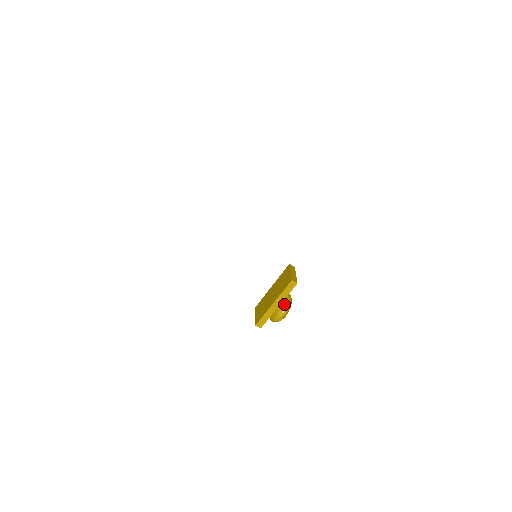
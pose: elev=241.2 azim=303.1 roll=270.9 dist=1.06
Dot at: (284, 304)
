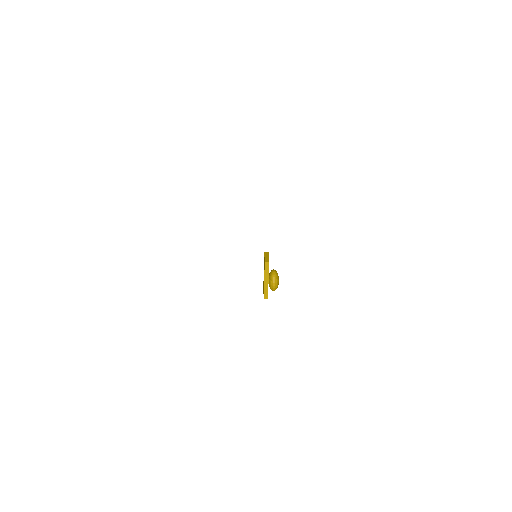
Dot at: (272, 278)
